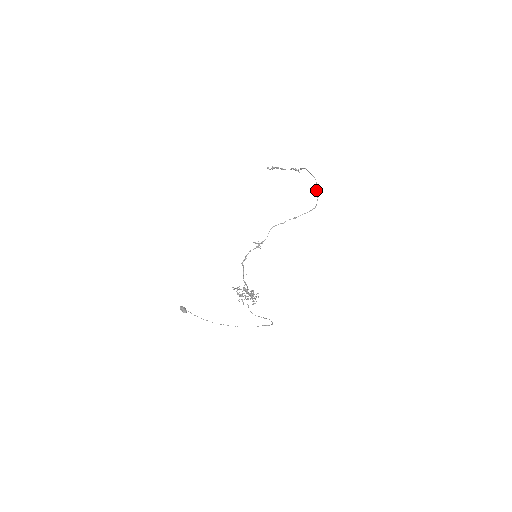
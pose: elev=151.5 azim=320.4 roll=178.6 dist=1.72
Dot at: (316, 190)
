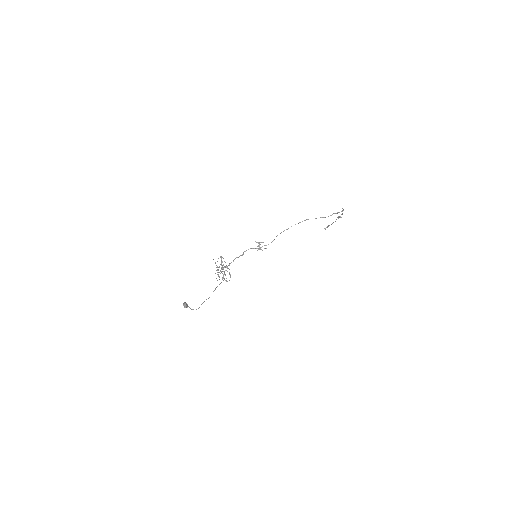
Dot at: (337, 212)
